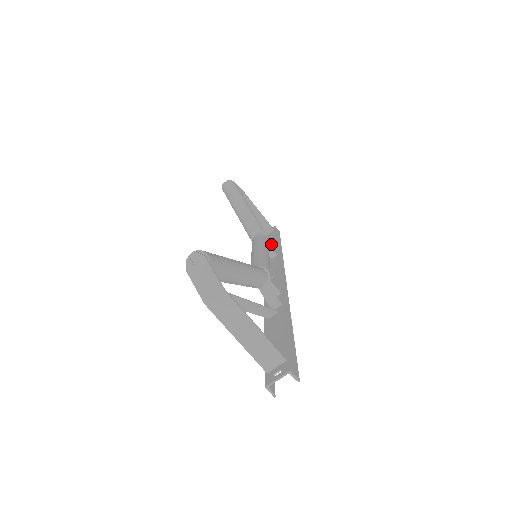
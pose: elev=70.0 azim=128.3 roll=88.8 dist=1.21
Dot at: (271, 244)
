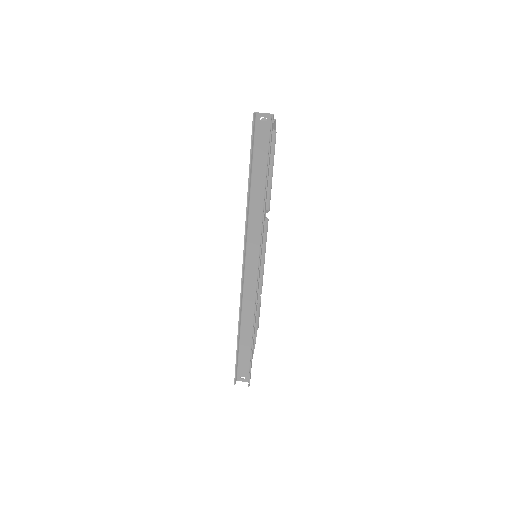
Dot at: occluded
